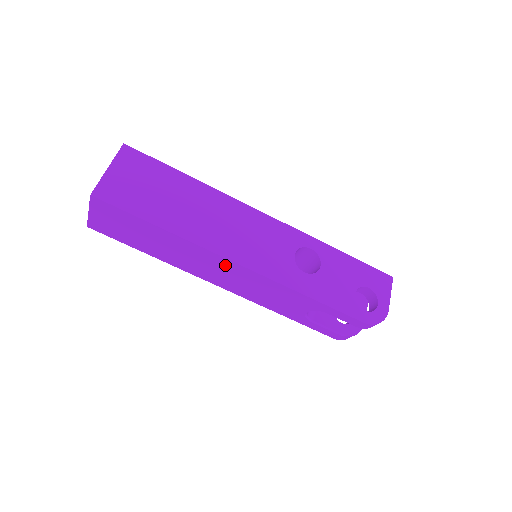
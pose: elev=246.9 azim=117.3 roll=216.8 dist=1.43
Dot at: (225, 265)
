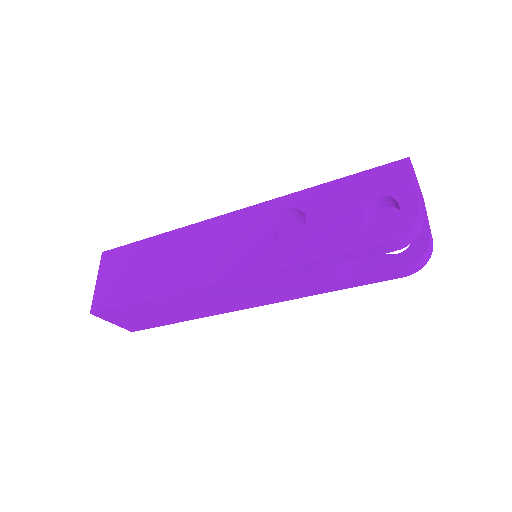
Dot at: (216, 291)
